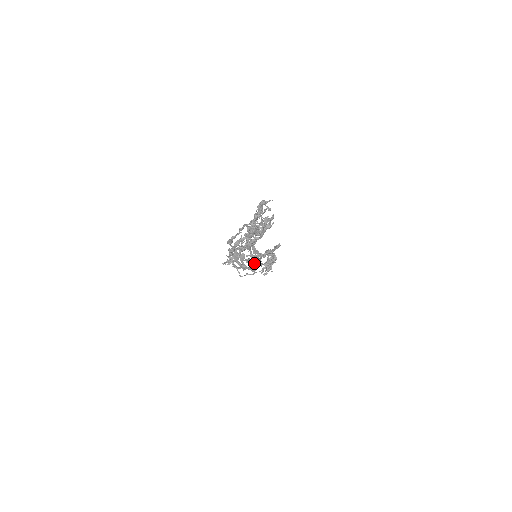
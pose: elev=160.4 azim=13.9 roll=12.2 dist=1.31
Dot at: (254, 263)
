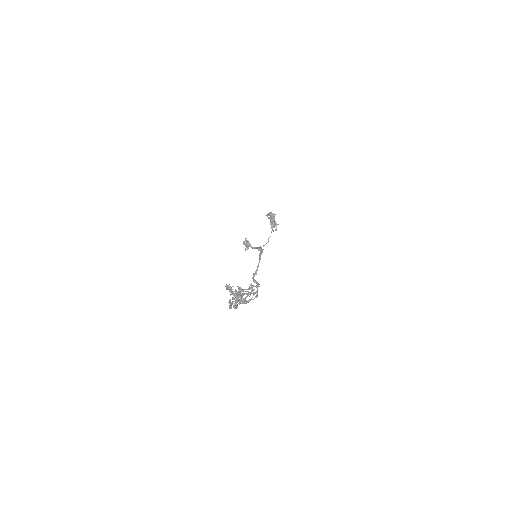
Dot at: occluded
